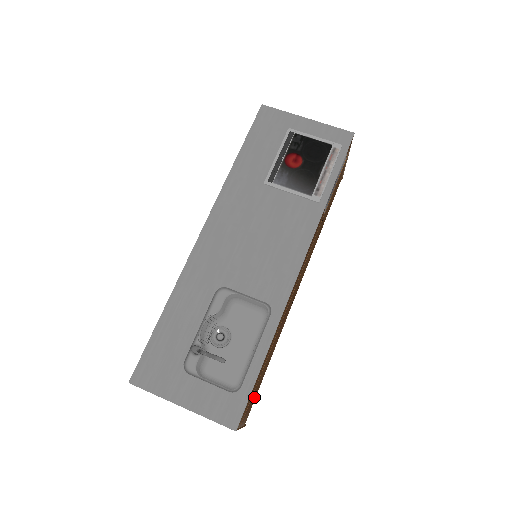
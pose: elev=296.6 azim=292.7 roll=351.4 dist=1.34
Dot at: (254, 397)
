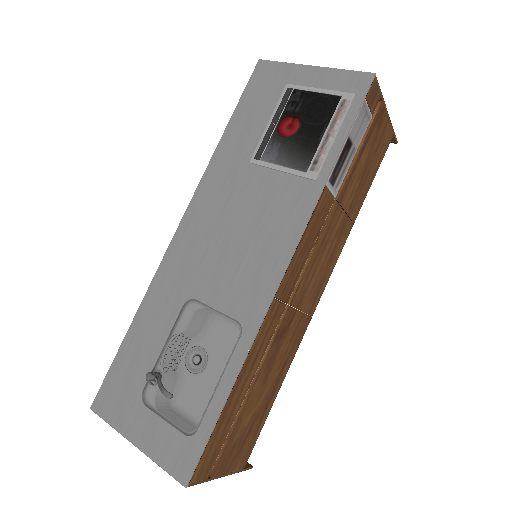
Dot at: (249, 437)
